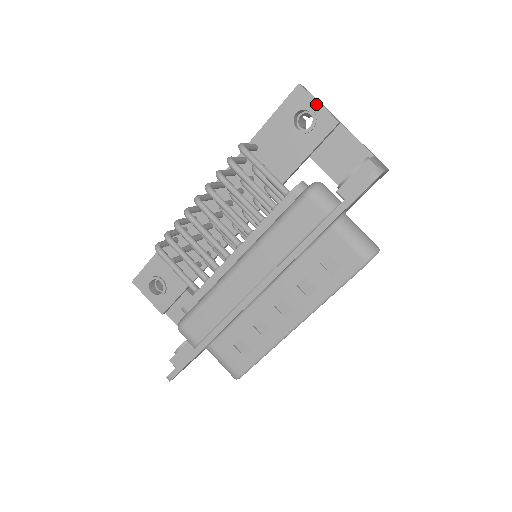
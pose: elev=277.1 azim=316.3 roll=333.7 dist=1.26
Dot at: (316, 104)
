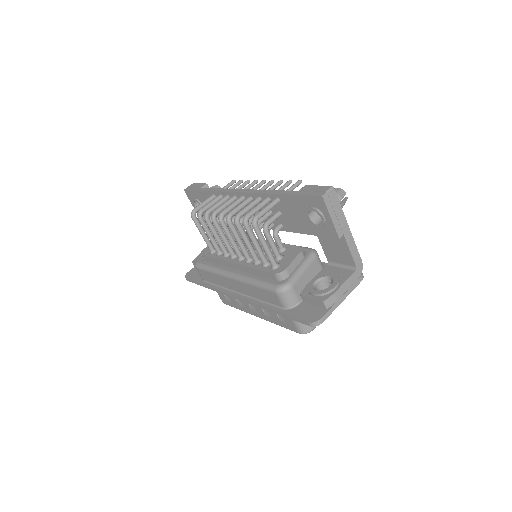
Dot at: (329, 217)
